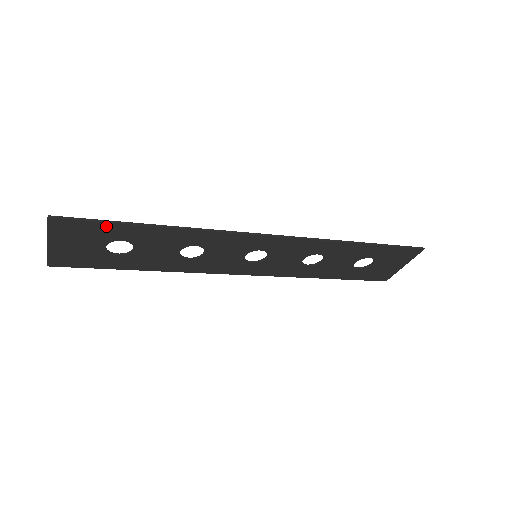
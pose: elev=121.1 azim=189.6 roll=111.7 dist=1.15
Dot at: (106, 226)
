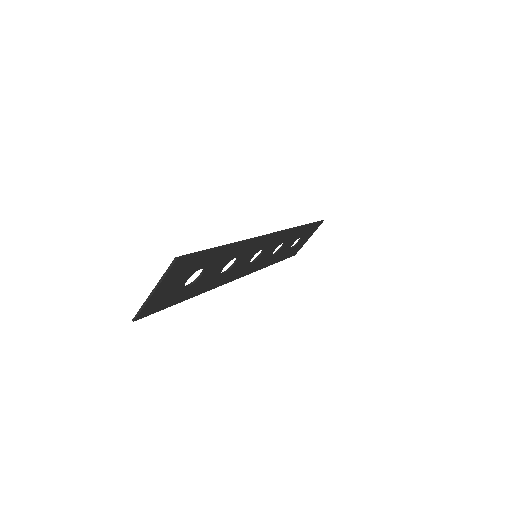
Dot at: (203, 256)
